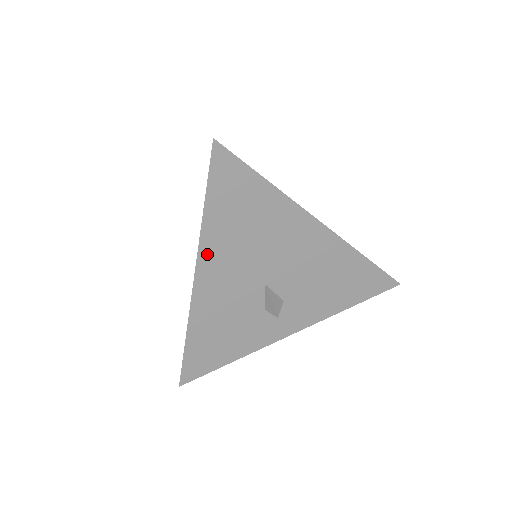
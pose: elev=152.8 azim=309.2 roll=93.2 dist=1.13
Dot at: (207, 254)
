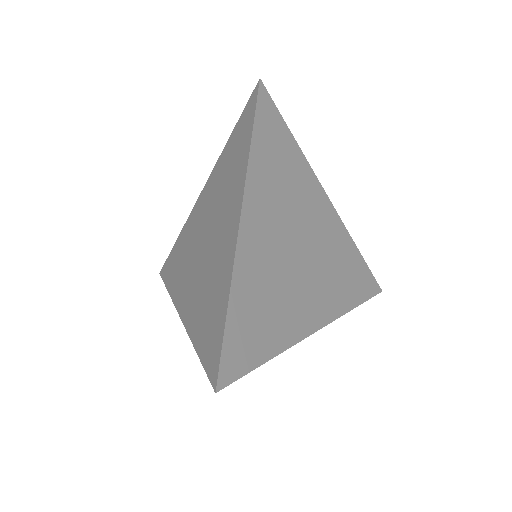
Dot at: occluded
